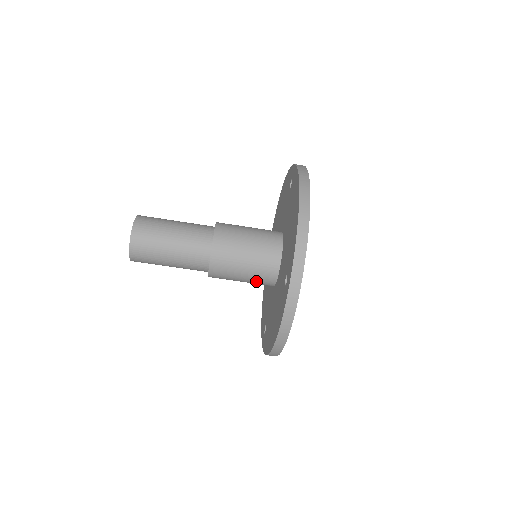
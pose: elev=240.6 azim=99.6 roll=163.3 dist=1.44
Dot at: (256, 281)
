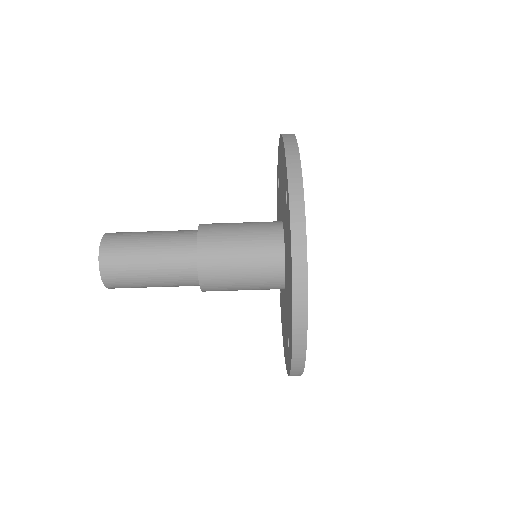
Dot at: (259, 268)
